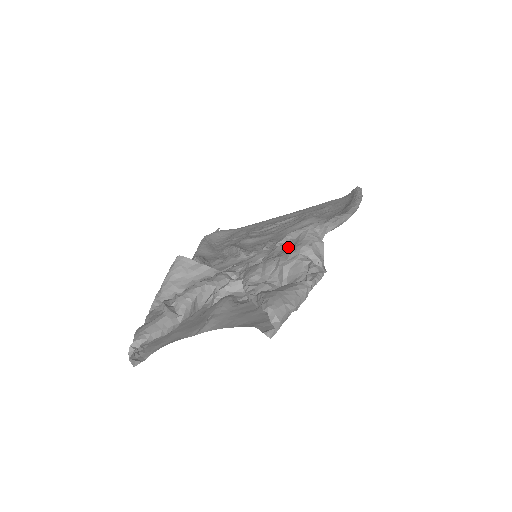
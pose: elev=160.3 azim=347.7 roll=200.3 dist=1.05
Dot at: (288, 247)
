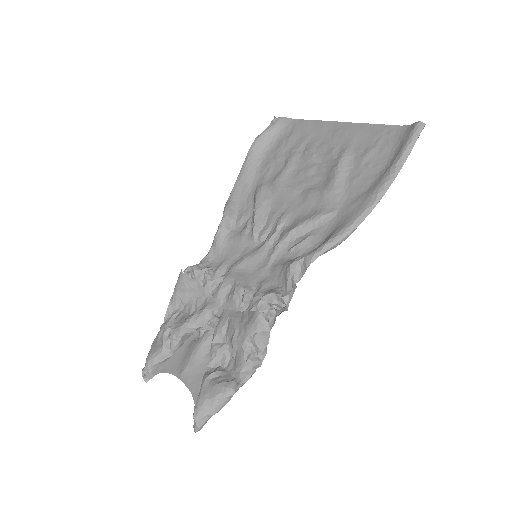
Dot at: (248, 314)
